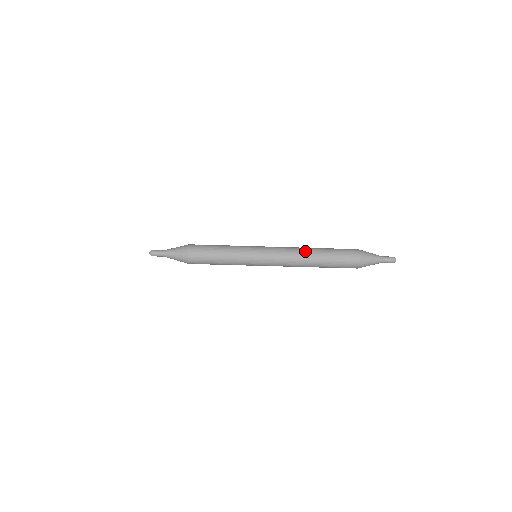
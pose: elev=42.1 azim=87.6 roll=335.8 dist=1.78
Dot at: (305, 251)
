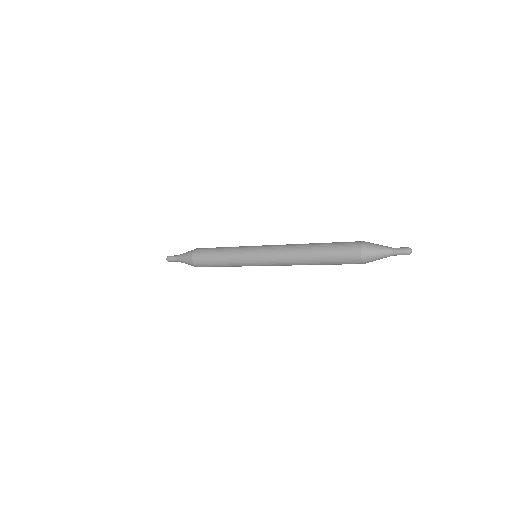
Dot at: (300, 247)
